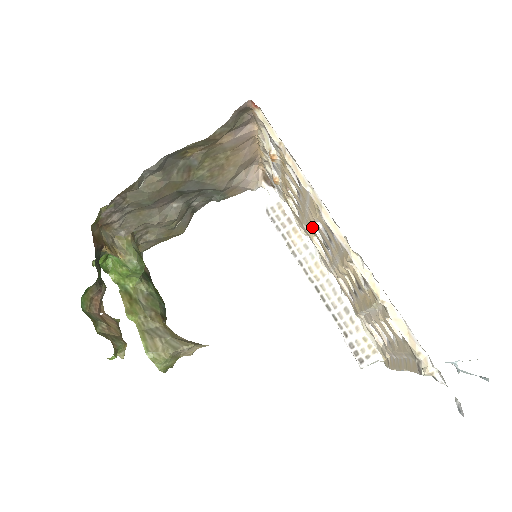
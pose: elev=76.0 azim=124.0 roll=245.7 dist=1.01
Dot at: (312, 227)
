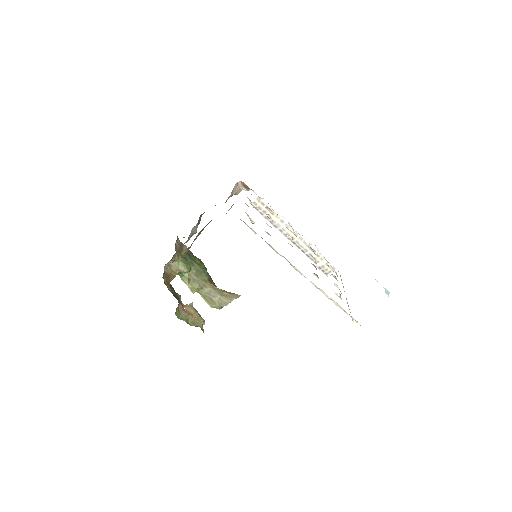
Dot at: occluded
